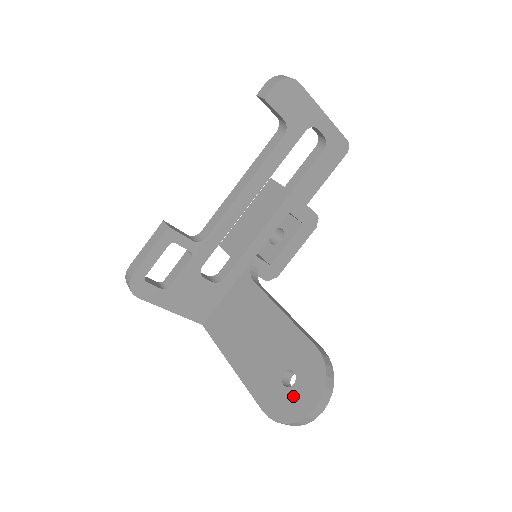
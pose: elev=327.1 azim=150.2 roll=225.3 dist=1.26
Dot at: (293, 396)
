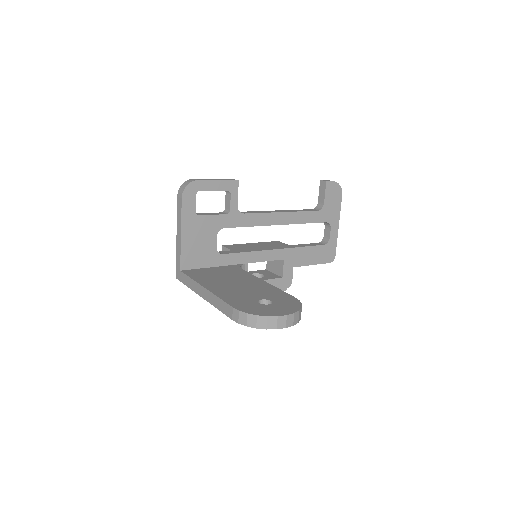
Dot at: (268, 307)
